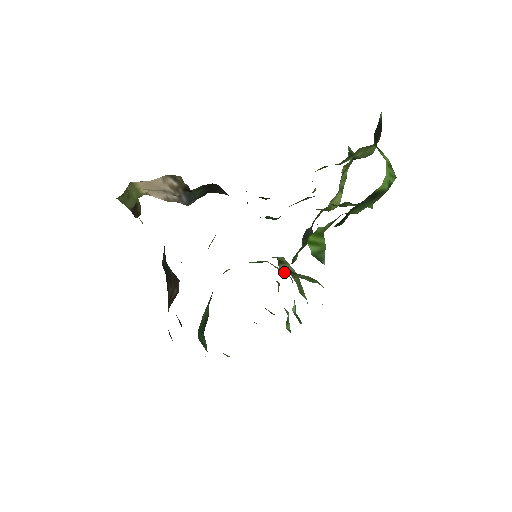
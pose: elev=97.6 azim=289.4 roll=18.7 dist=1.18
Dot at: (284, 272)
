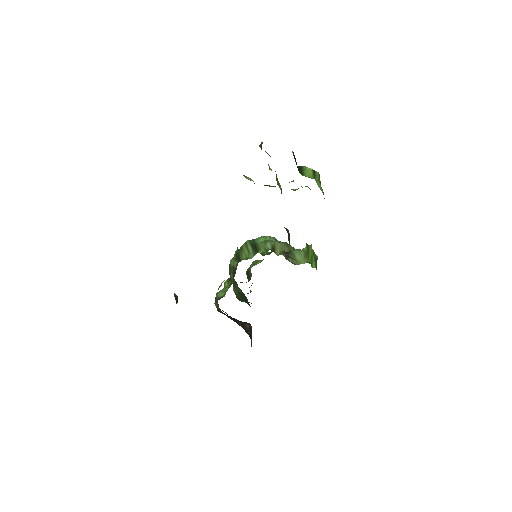
Dot at: occluded
